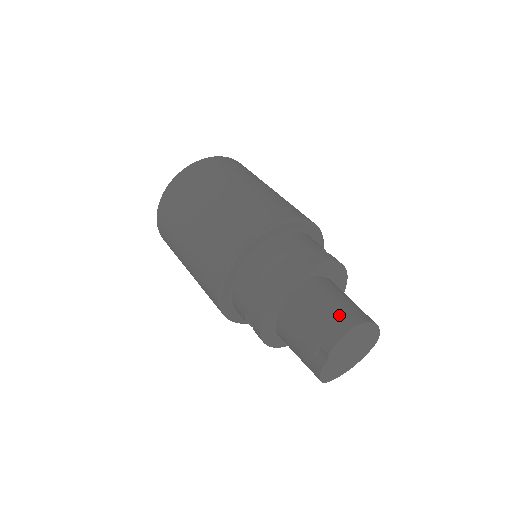
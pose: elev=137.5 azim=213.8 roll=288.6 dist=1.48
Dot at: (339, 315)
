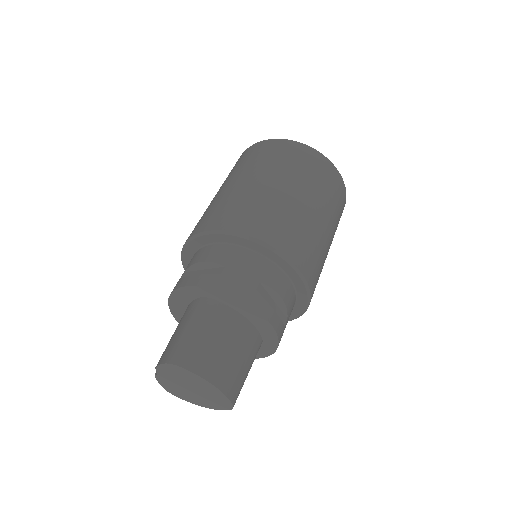
Dot at: (183, 346)
